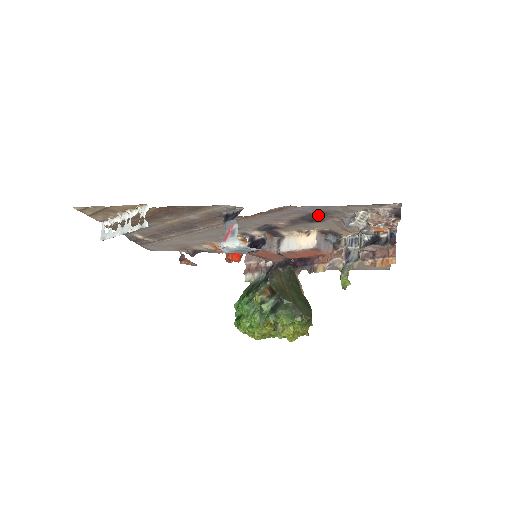
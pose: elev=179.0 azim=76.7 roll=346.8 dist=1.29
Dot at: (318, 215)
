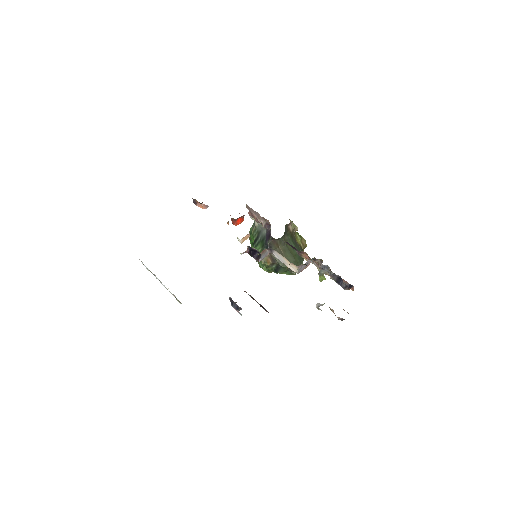
Dot at: occluded
